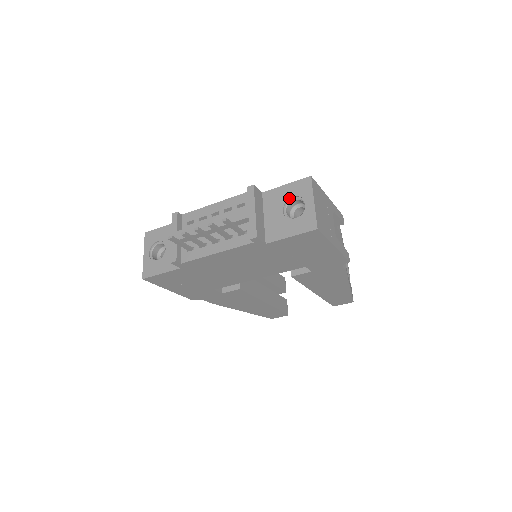
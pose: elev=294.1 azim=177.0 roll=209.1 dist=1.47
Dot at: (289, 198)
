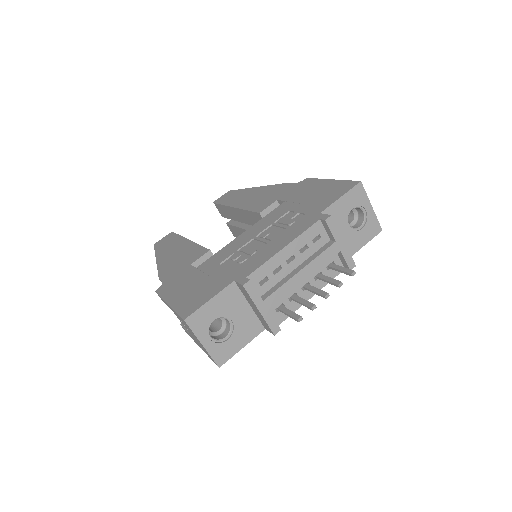
Dot at: (350, 210)
